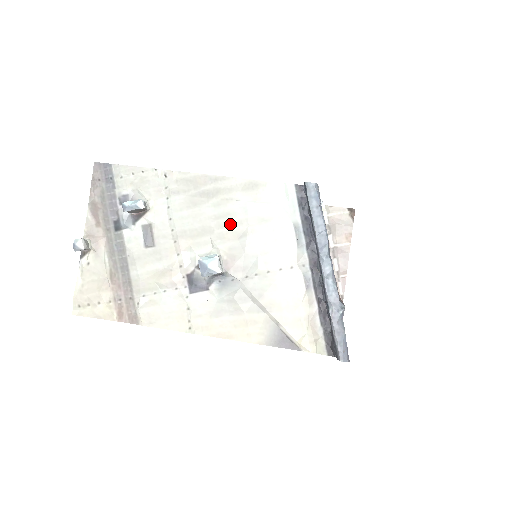
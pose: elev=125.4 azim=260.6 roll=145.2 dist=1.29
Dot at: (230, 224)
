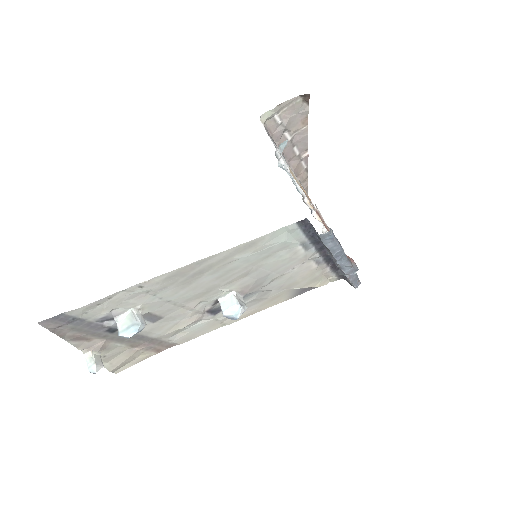
Dot at: (235, 274)
